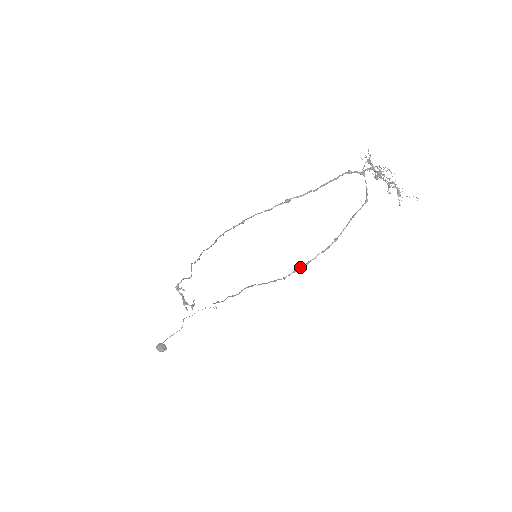
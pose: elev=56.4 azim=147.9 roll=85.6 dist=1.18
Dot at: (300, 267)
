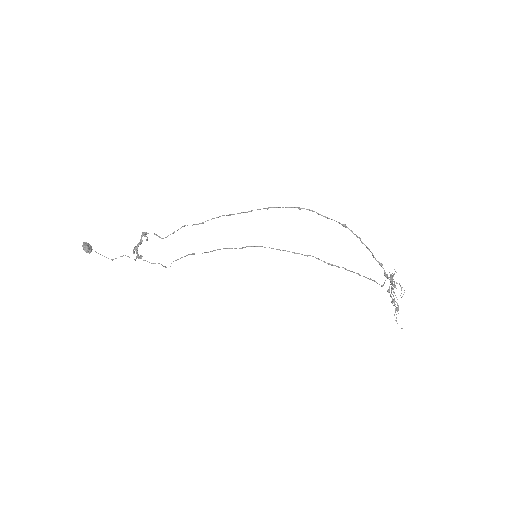
Dot at: (324, 261)
